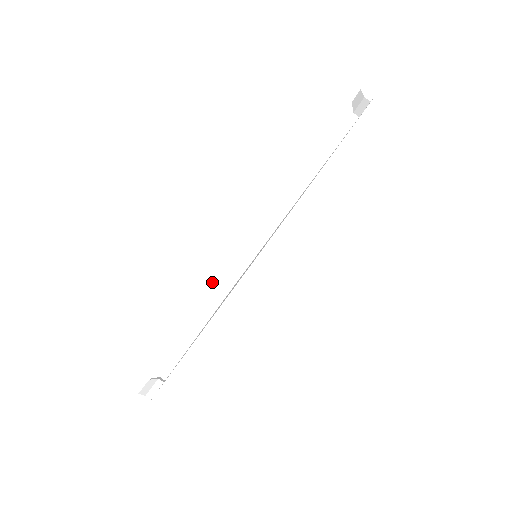
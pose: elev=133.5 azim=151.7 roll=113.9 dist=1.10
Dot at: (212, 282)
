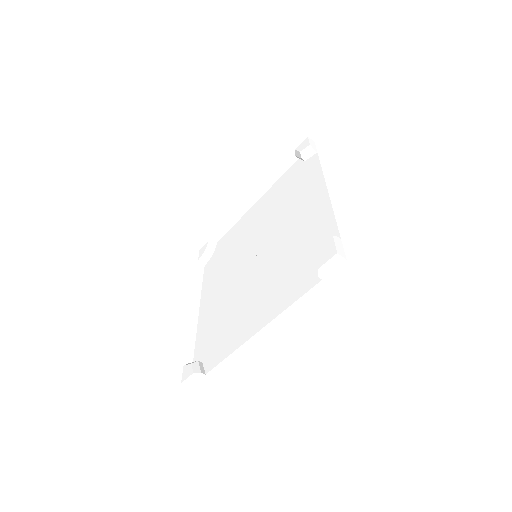
Dot at: (339, 254)
